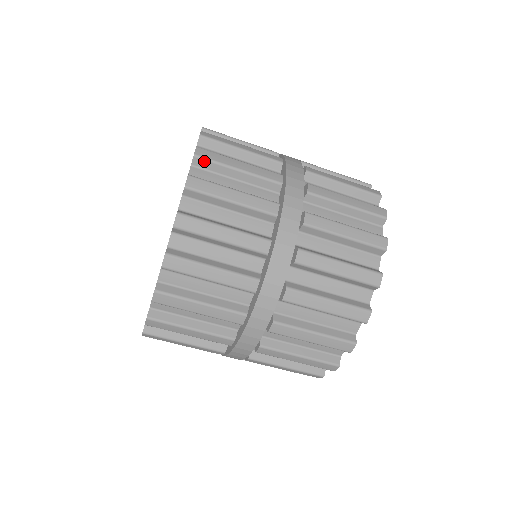
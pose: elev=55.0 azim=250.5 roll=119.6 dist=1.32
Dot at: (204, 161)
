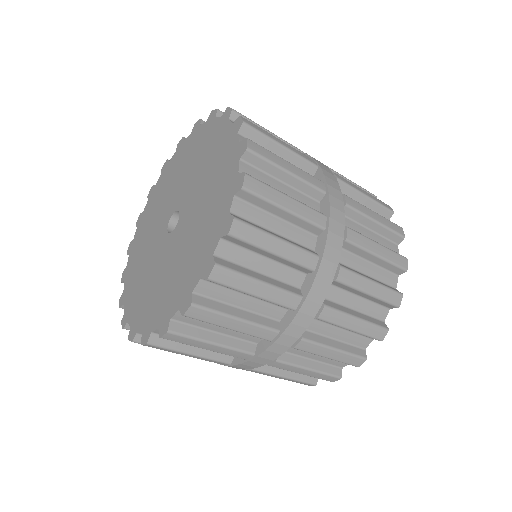
Dot at: occluded
